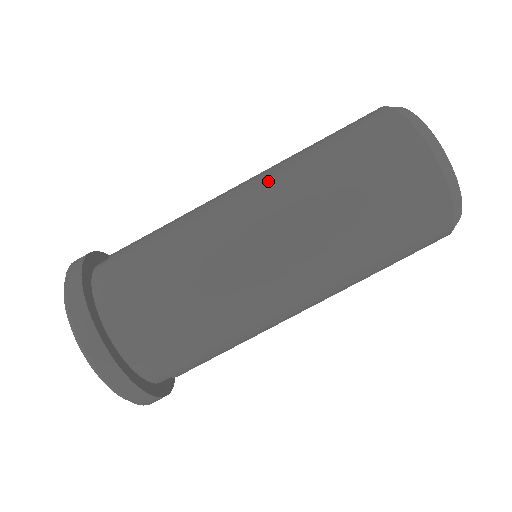
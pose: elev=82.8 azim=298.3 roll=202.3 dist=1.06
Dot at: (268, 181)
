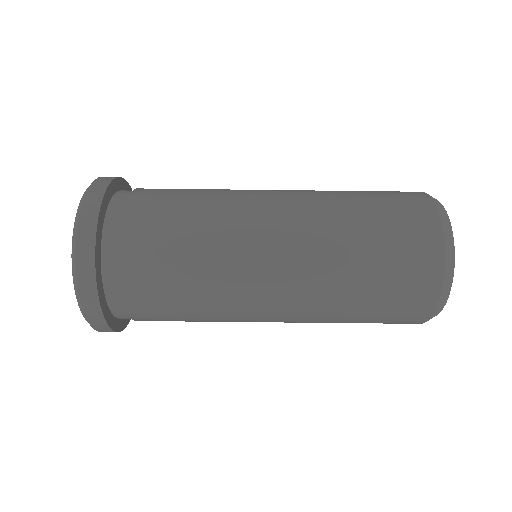
Dot at: (305, 241)
